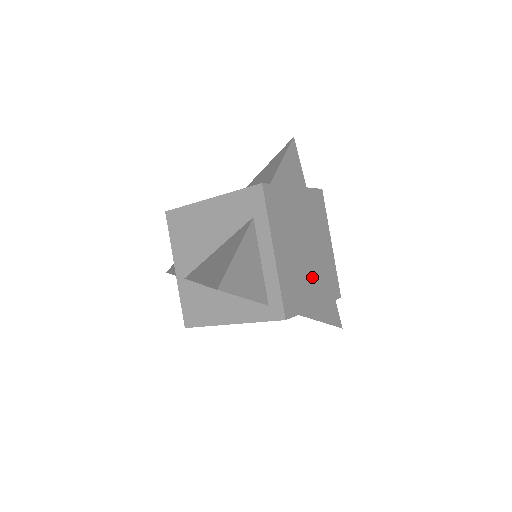
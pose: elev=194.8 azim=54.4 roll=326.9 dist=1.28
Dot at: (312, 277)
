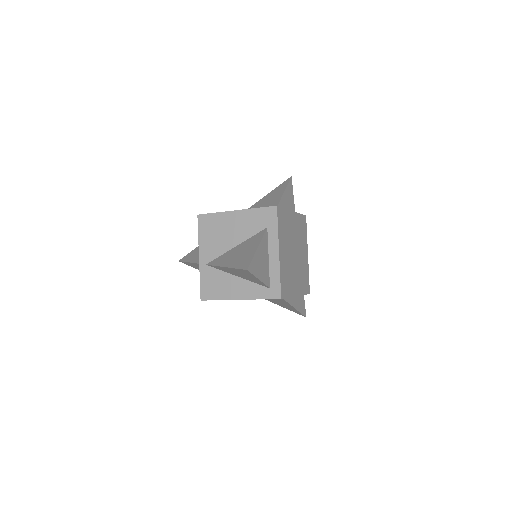
Dot at: (296, 275)
